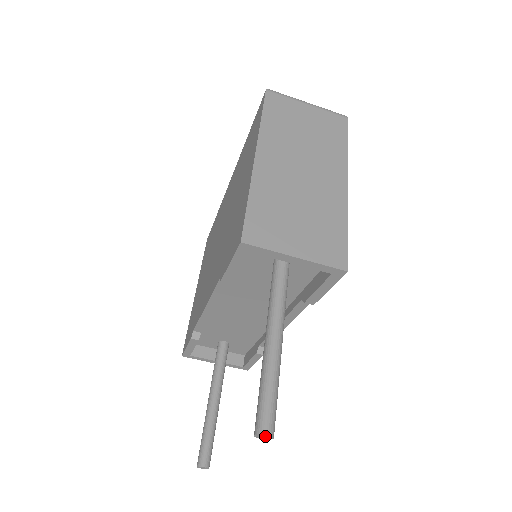
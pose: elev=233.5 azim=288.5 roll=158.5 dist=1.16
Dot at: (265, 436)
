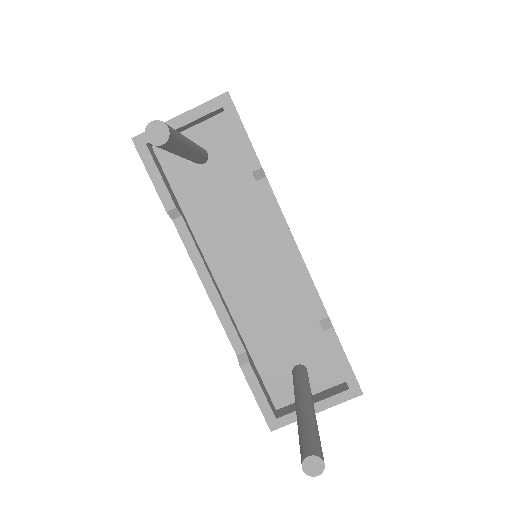
Dot at: (154, 128)
